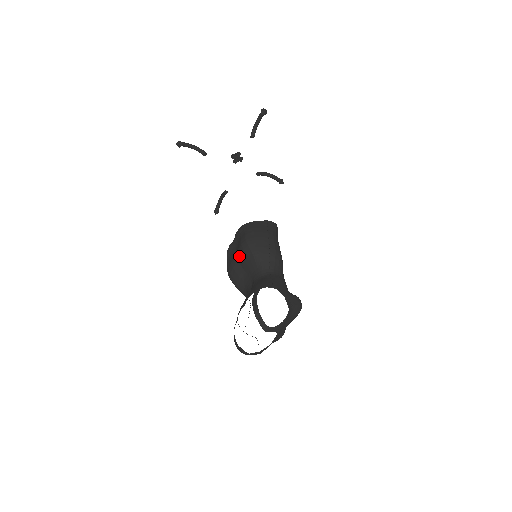
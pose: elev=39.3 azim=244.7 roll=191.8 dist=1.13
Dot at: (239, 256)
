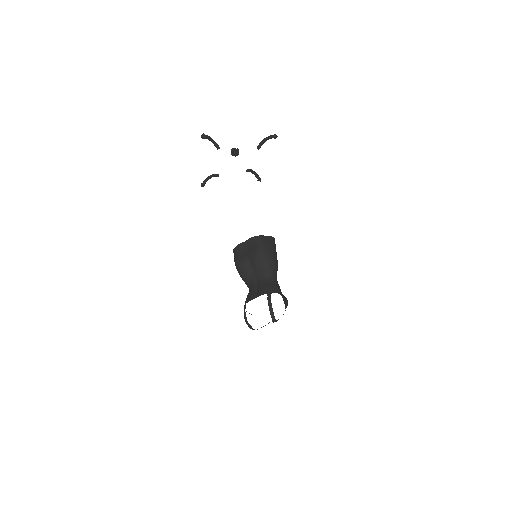
Dot at: (252, 259)
